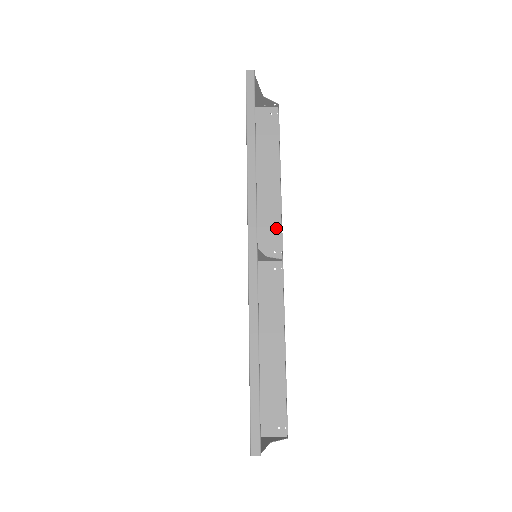
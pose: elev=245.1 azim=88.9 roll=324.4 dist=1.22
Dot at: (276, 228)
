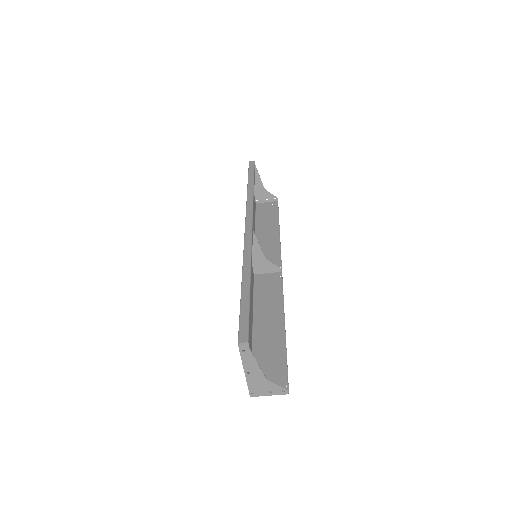
Dot at: (276, 255)
